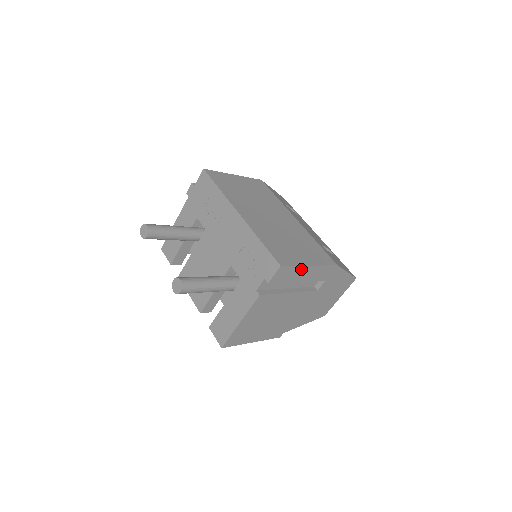
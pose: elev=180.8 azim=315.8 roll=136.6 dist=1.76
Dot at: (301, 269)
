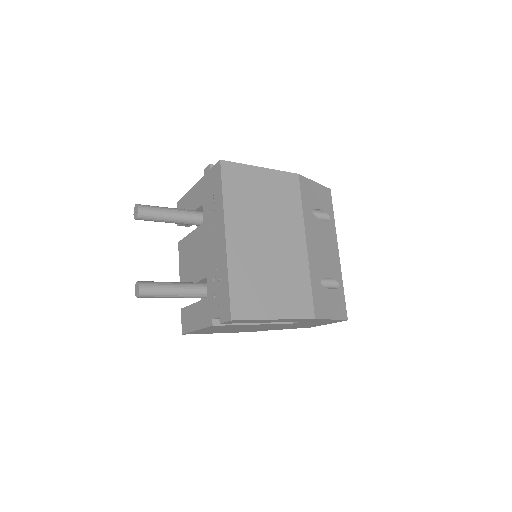
Dot at: (262, 320)
